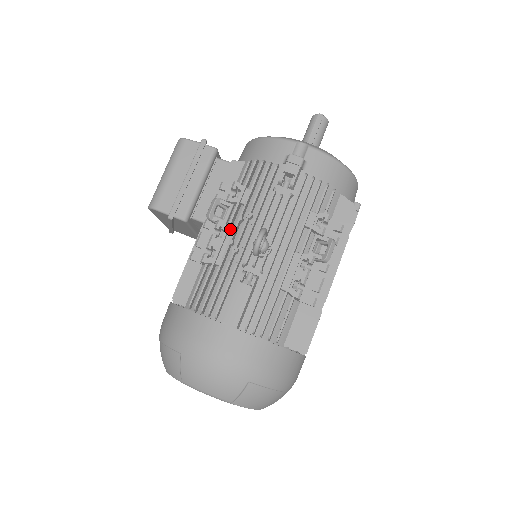
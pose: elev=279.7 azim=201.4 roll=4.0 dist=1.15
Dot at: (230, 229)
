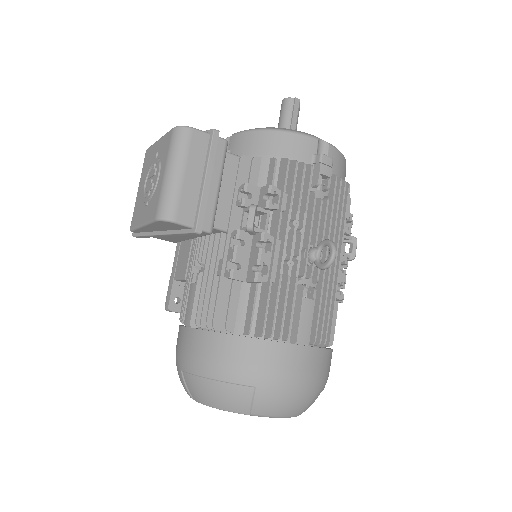
Dot at: (277, 240)
